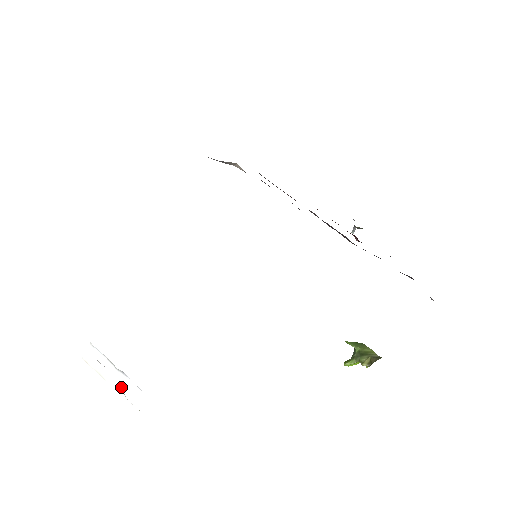
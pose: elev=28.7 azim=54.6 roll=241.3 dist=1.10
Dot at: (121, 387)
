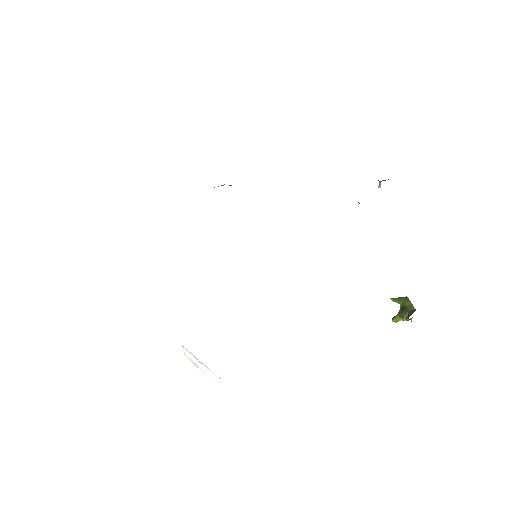
Dot at: (207, 373)
